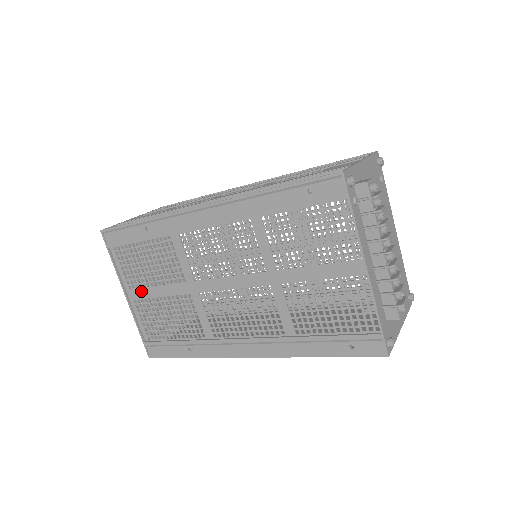
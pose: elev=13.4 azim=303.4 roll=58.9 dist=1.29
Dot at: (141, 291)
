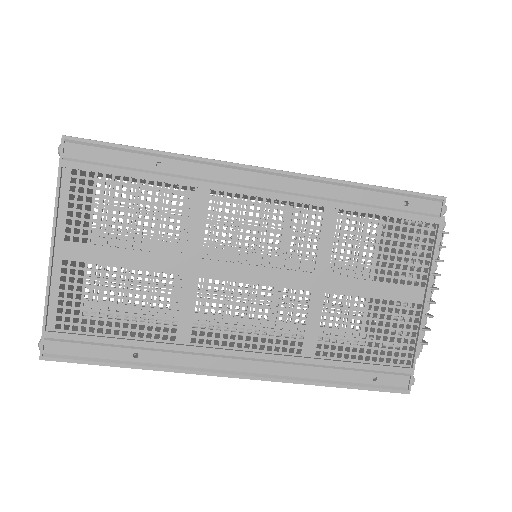
Dot at: (89, 249)
